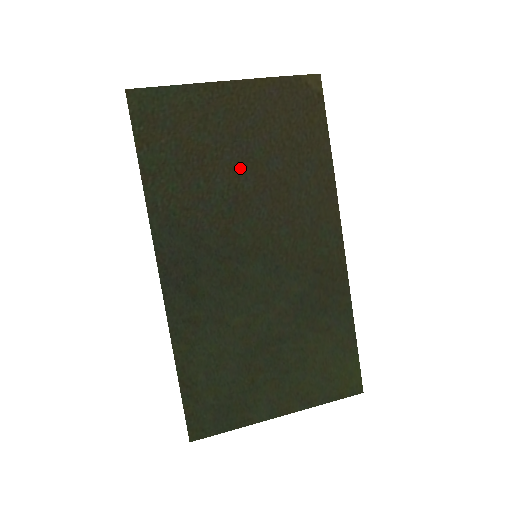
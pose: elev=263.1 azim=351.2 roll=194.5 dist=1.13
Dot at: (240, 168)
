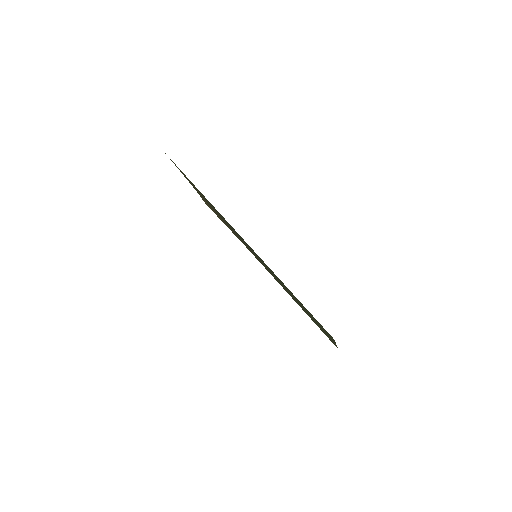
Dot at: (219, 215)
